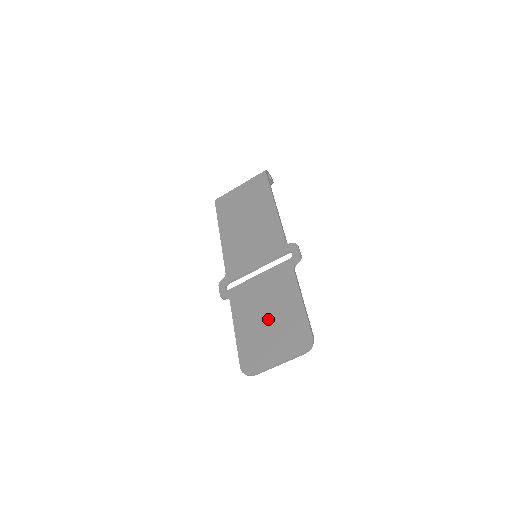
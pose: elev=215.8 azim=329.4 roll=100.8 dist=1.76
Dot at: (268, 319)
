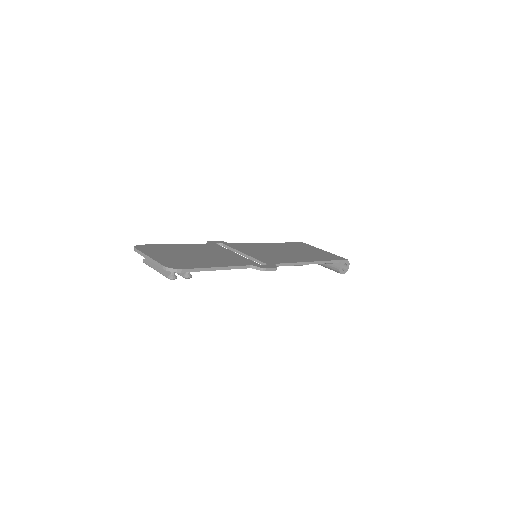
Dot at: (193, 254)
